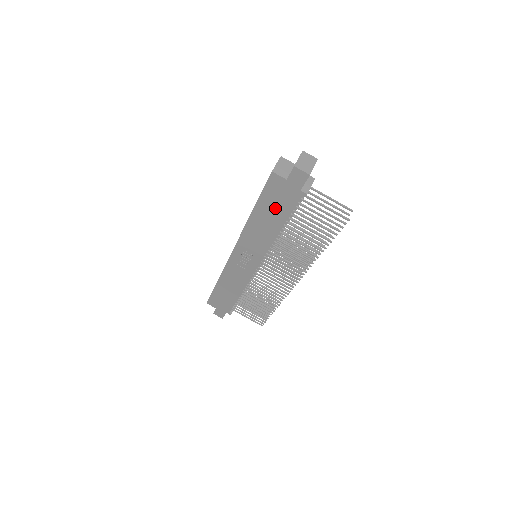
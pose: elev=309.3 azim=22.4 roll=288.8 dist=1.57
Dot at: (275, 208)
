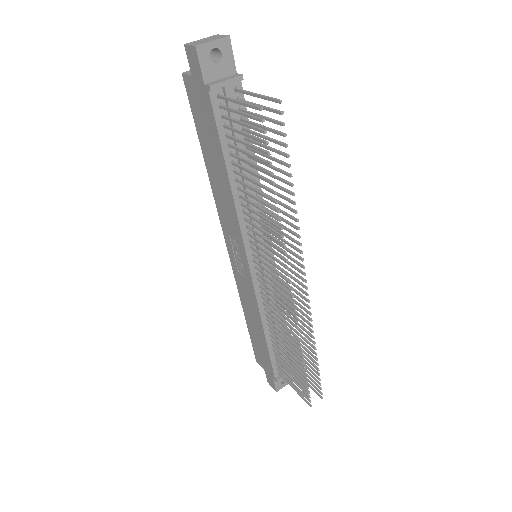
Dot at: (209, 138)
